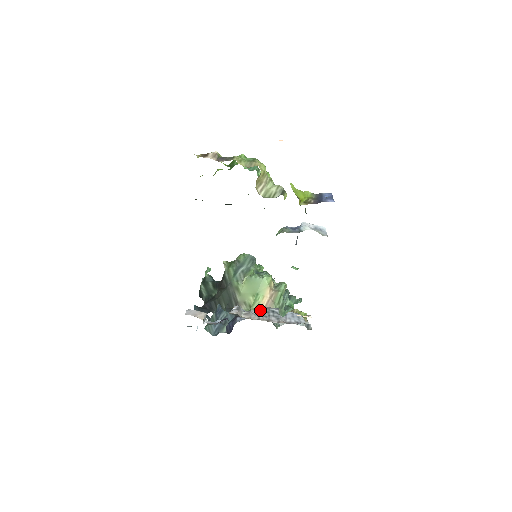
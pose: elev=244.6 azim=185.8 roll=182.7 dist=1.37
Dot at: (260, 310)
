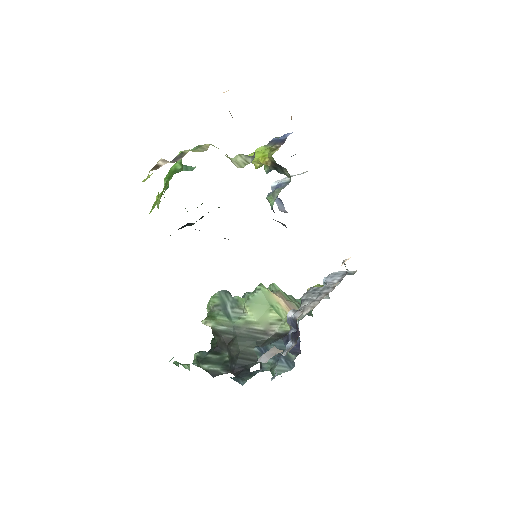
Dot at: (306, 299)
